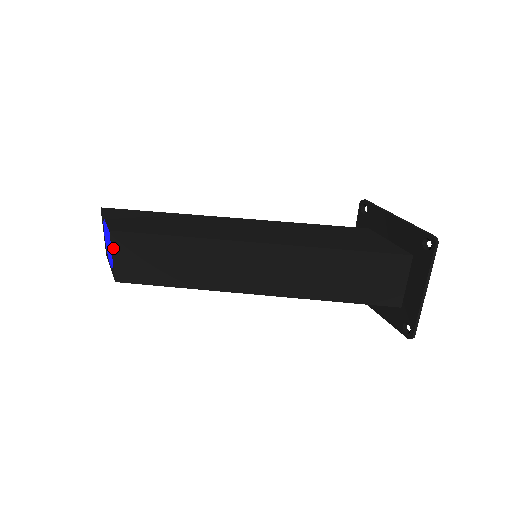
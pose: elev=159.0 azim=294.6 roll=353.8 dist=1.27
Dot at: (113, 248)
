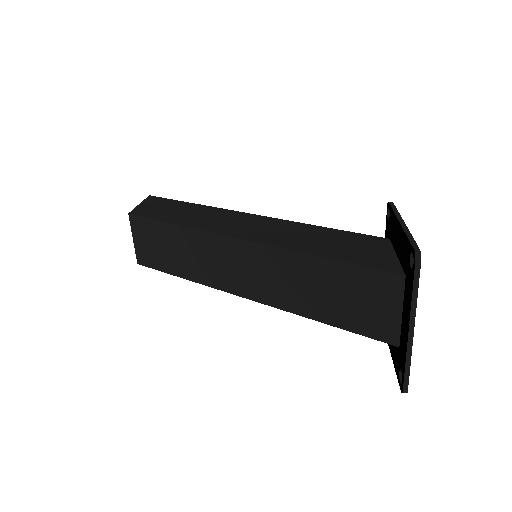
Dot at: (132, 231)
